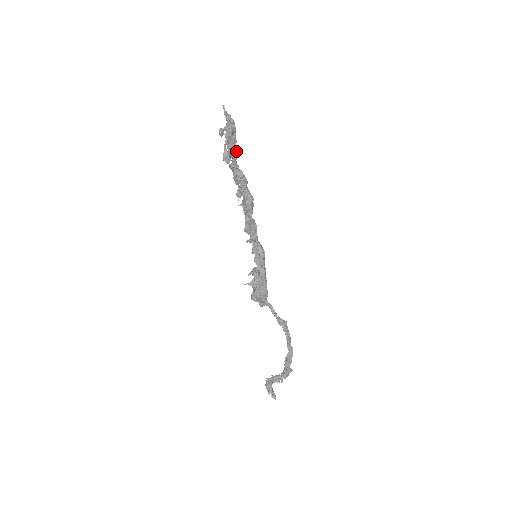
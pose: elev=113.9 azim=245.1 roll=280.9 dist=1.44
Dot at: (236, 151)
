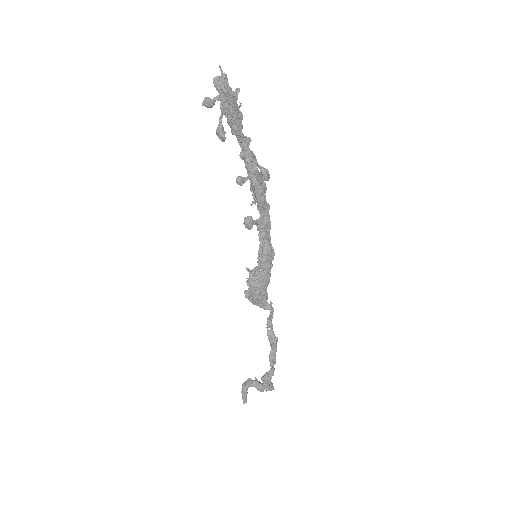
Dot at: (238, 128)
